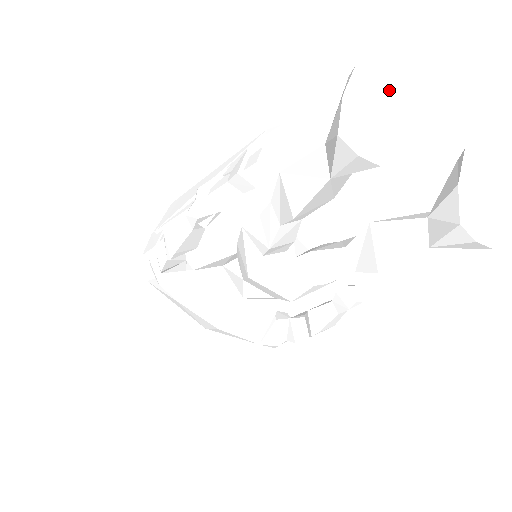
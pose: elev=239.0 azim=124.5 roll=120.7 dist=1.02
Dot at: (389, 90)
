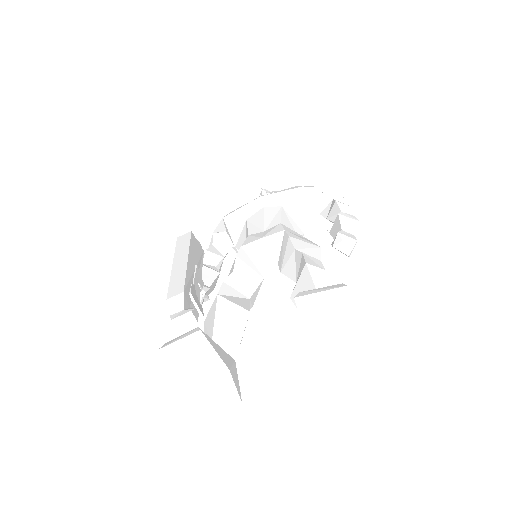
Dot at: (194, 335)
